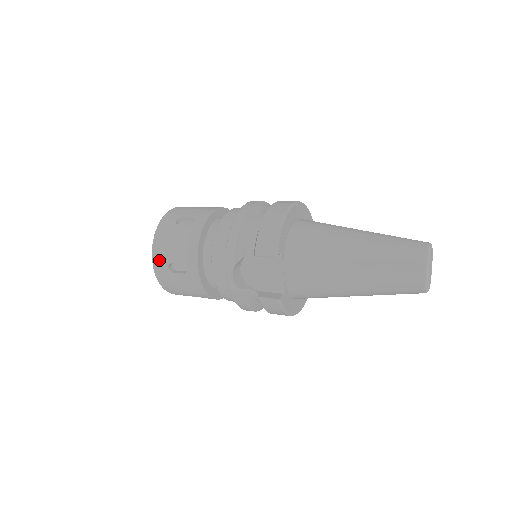
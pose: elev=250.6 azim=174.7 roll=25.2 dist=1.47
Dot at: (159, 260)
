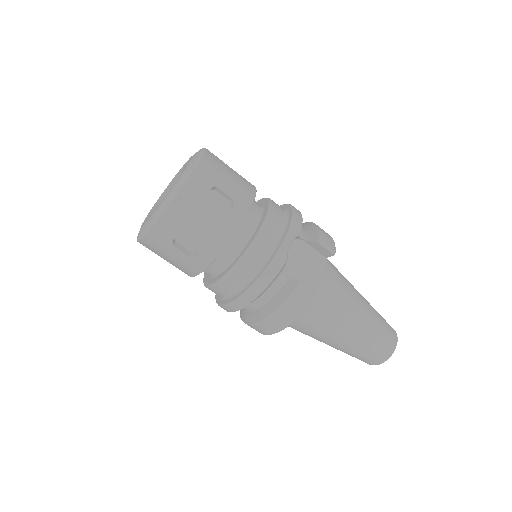
Dot at: (204, 174)
